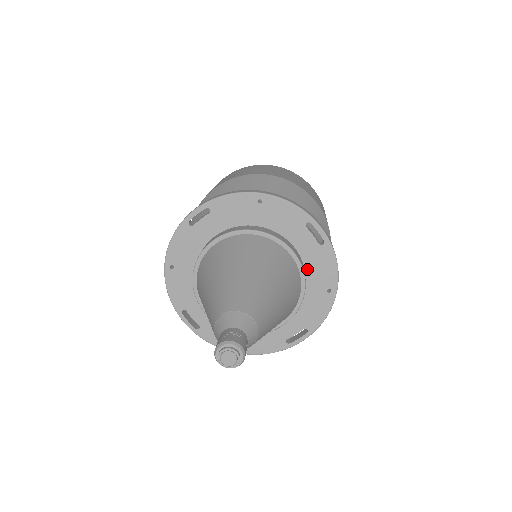
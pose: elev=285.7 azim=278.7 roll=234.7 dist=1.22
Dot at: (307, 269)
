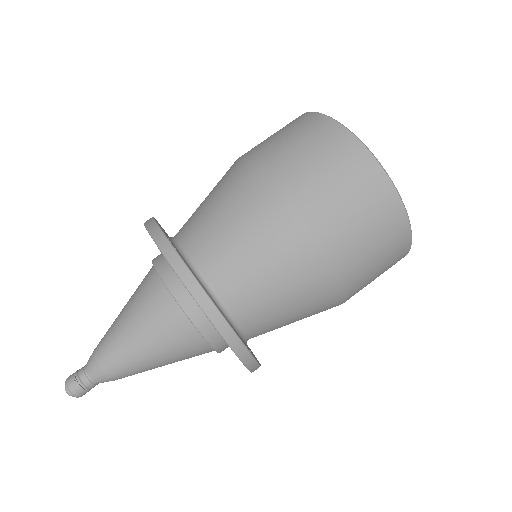
Dot at: occluded
